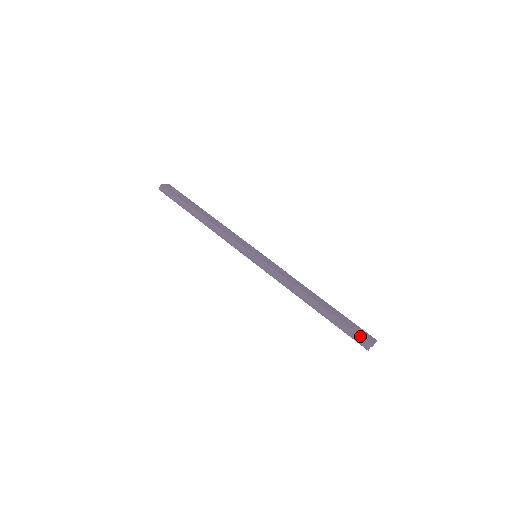
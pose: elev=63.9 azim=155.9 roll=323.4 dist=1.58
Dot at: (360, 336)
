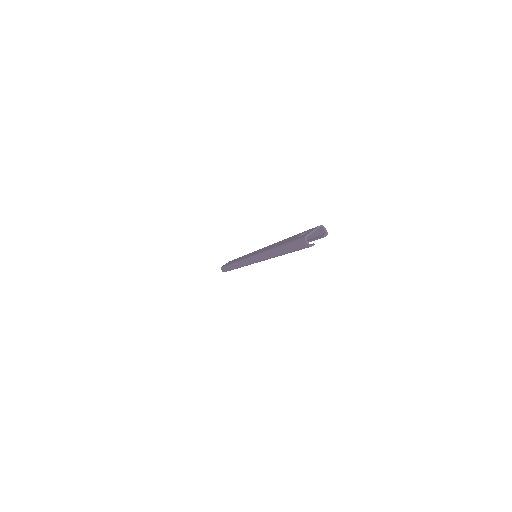
Dot at: (297, 240)
